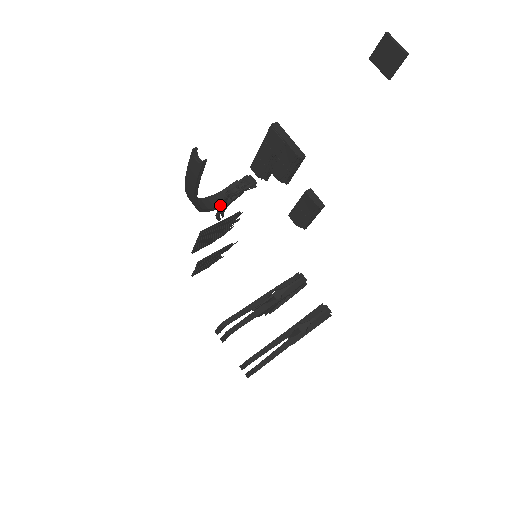
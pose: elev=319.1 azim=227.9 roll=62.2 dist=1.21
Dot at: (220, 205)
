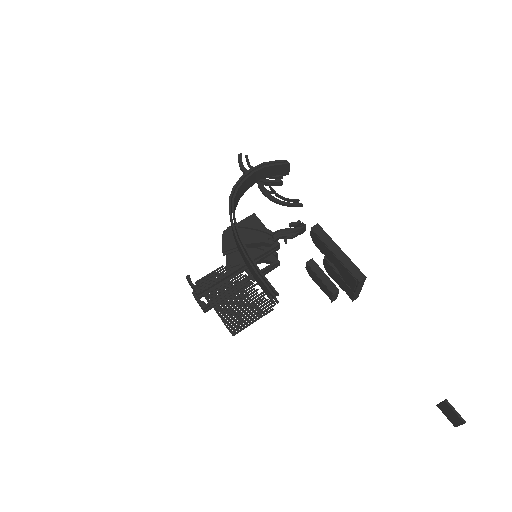
Dot at: occluded
